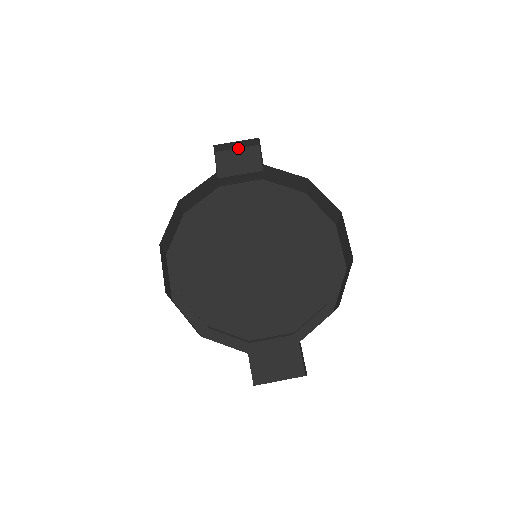
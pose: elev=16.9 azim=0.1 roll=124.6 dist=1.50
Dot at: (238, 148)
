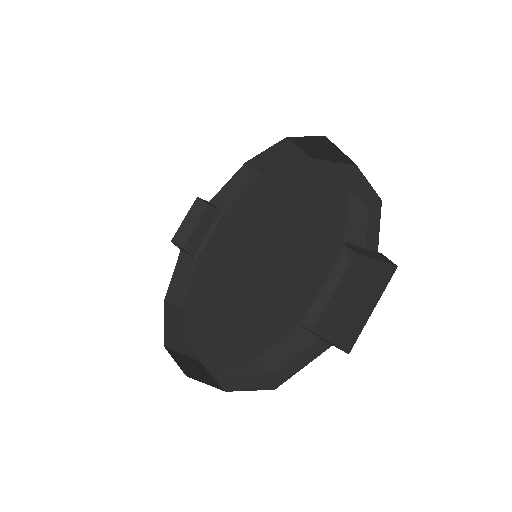
Dot at: (196, 225)
